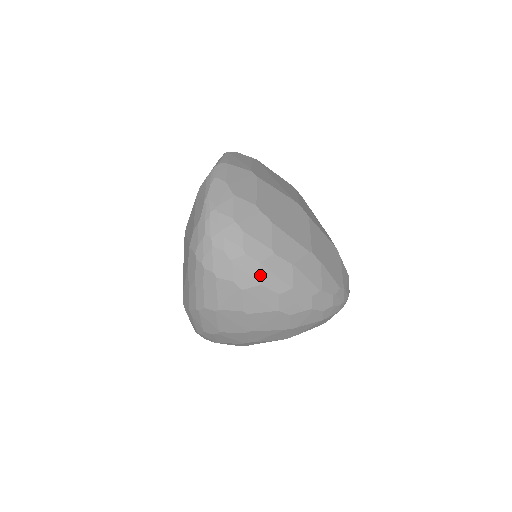
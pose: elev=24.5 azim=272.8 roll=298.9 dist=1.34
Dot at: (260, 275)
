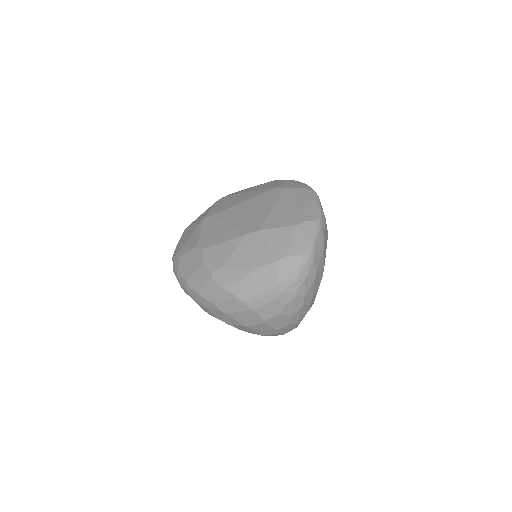
Dot at: (296, 311)
